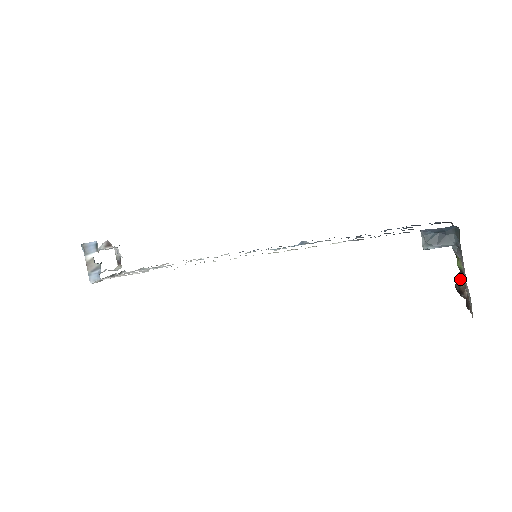
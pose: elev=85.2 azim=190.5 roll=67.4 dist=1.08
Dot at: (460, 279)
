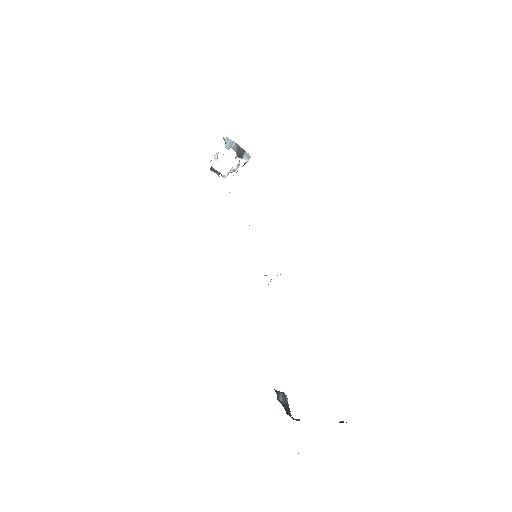
Dot at: occluded
